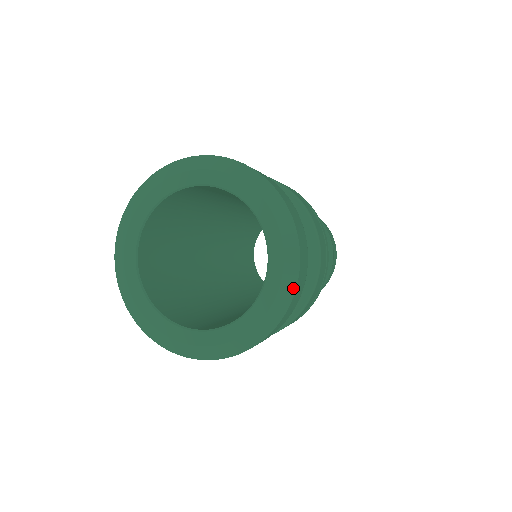
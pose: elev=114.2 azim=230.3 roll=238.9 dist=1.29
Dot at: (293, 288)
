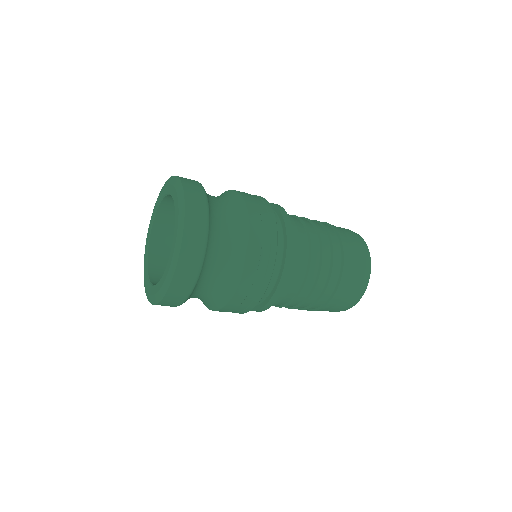
Dot at: (161, 298)
